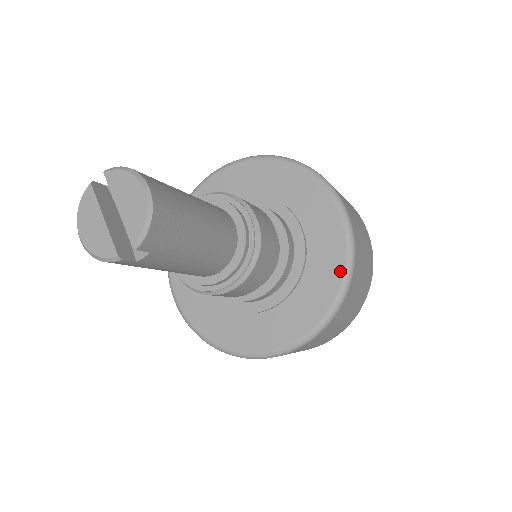
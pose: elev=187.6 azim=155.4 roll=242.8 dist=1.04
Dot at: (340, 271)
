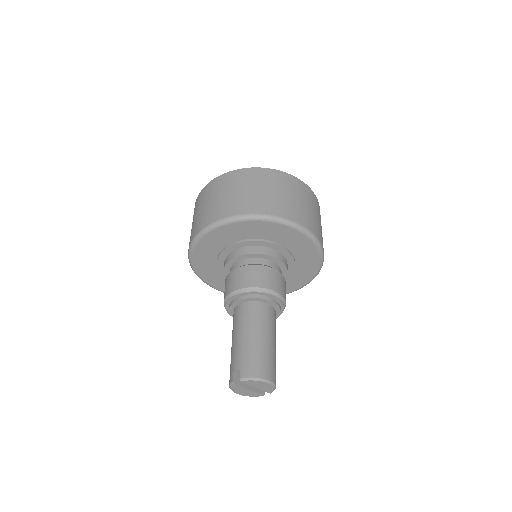
Dot at: (317, 263)
